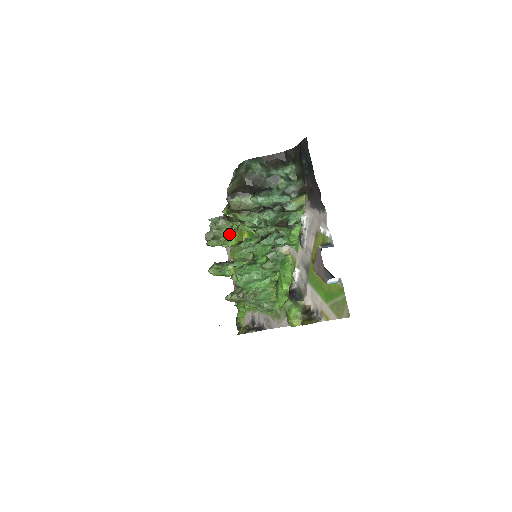
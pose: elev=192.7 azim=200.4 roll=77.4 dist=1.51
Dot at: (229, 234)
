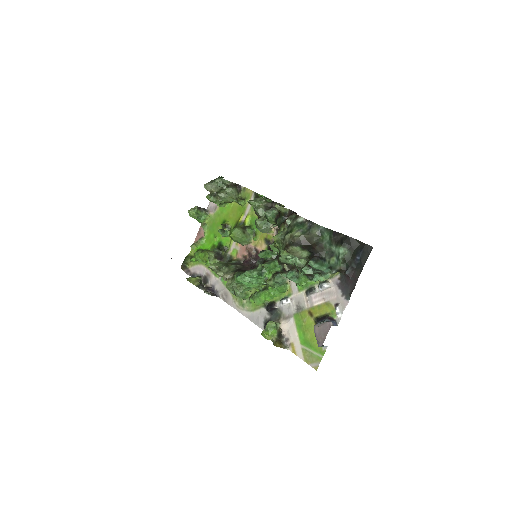
Dot at: (230, 201)
